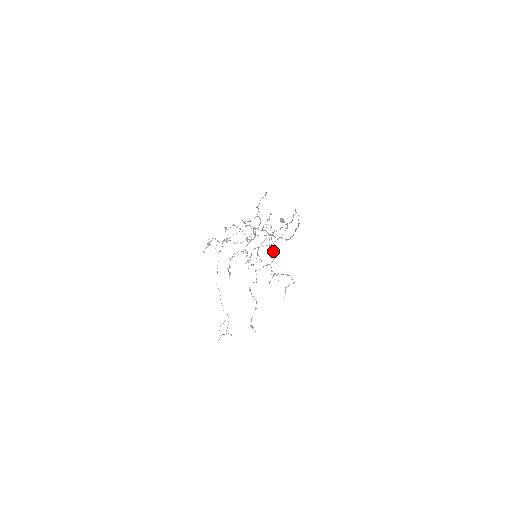
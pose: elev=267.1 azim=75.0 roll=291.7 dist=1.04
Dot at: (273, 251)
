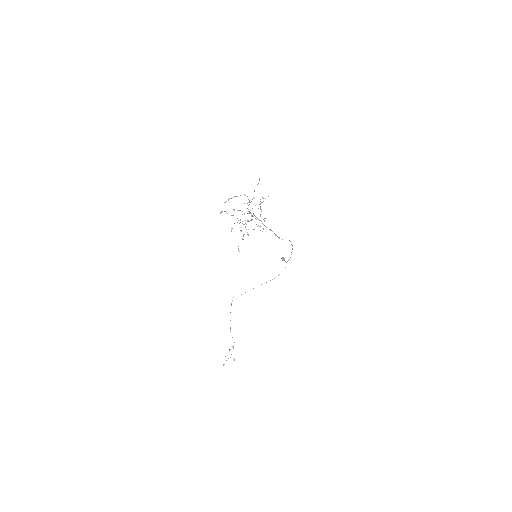
Dot at: (260, 214)
